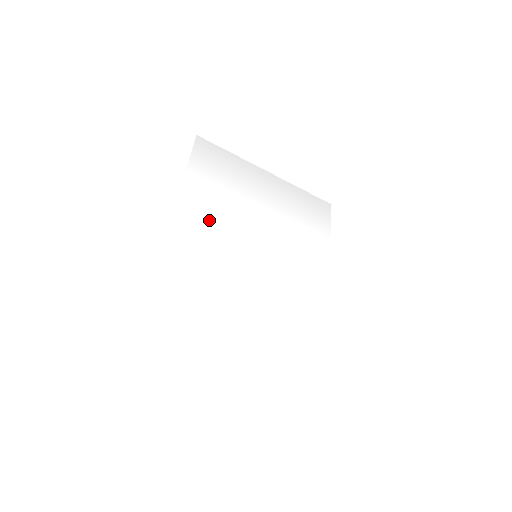
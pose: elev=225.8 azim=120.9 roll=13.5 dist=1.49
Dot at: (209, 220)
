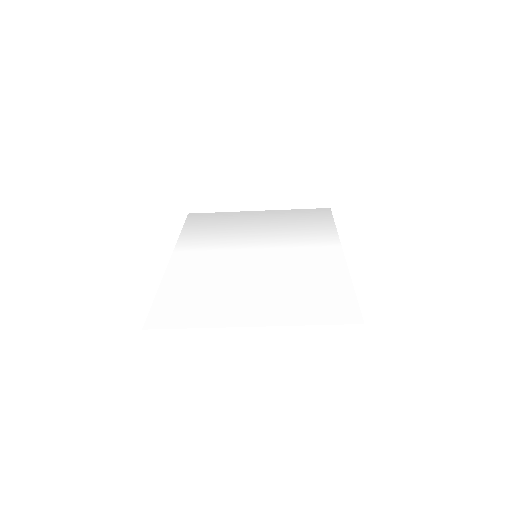
Dot at: (205, 250)
